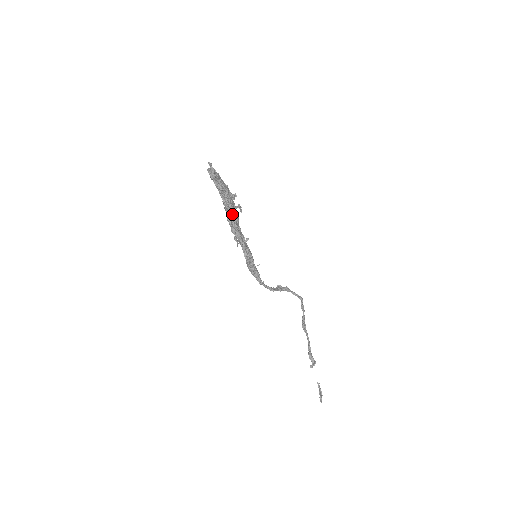
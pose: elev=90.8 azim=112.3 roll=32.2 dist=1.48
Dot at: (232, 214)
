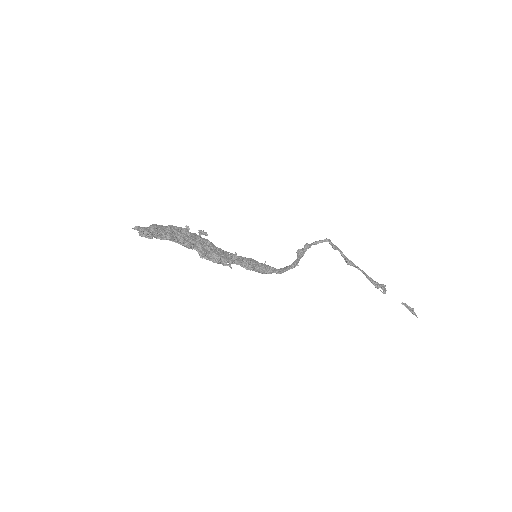
Dot at: (200, 247)
